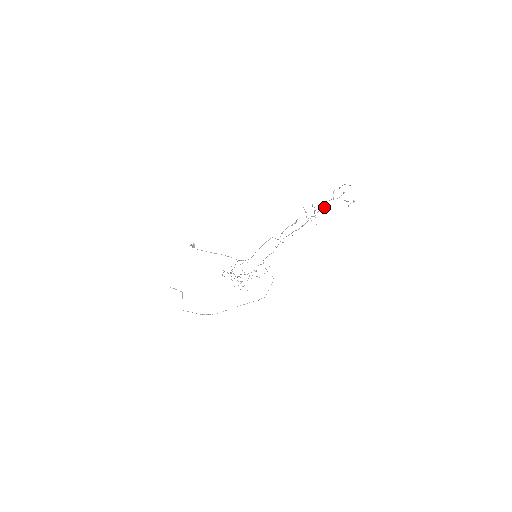
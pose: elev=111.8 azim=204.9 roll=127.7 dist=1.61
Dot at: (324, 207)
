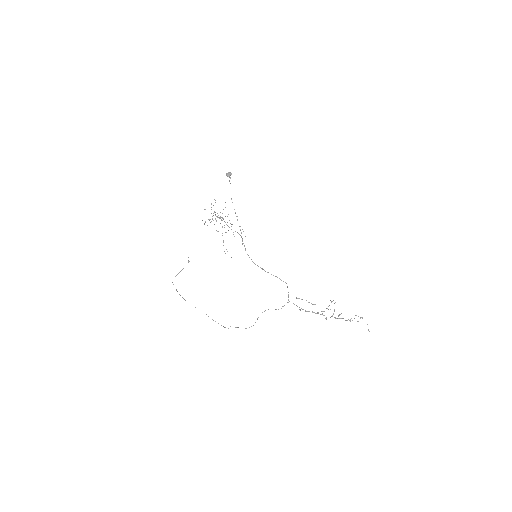
Dot at: (339, 318)
